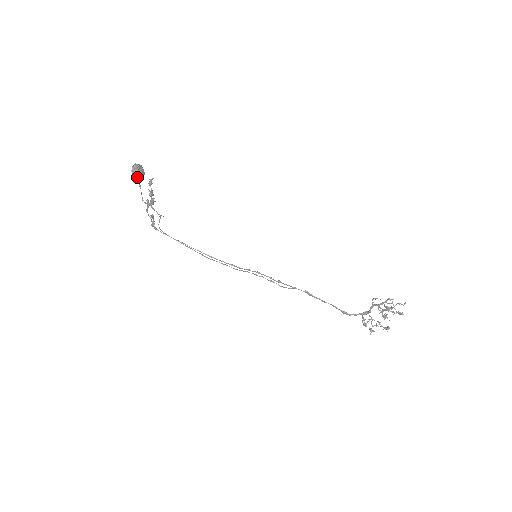
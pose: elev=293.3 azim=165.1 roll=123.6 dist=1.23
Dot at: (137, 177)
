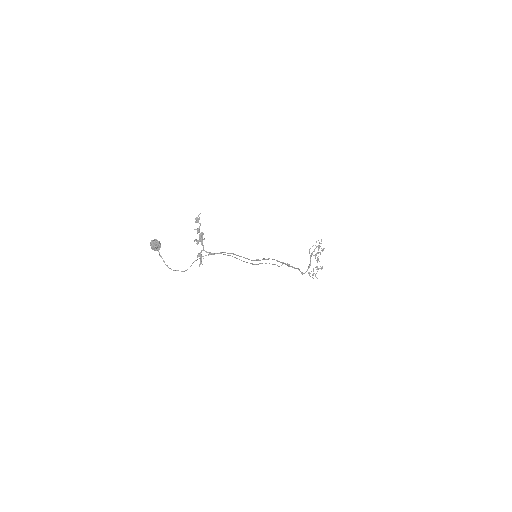
Dot at: (157, 249)
